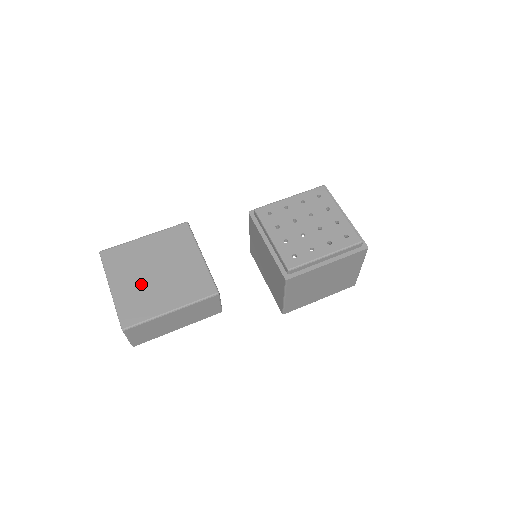
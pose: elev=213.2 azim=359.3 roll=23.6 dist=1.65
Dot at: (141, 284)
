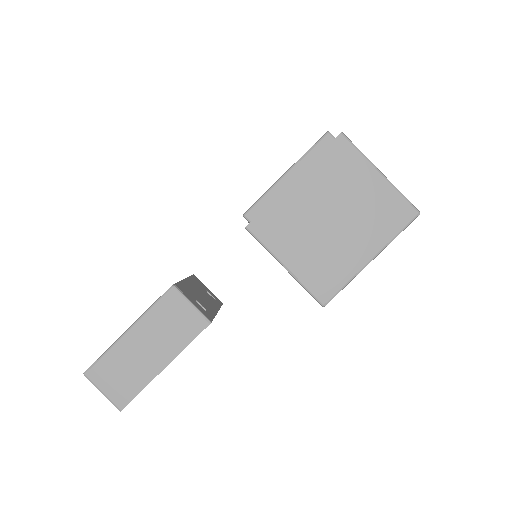
Dot at: occluded
